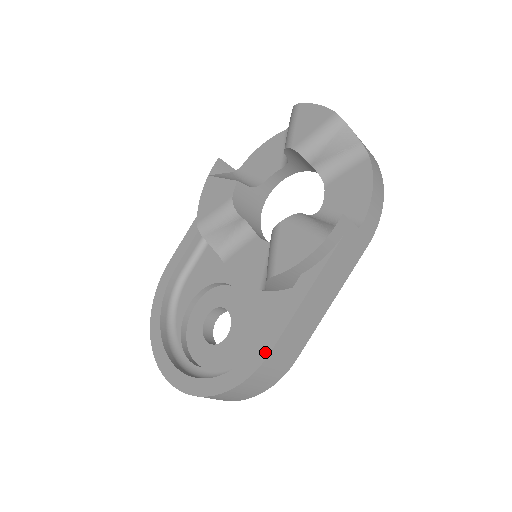
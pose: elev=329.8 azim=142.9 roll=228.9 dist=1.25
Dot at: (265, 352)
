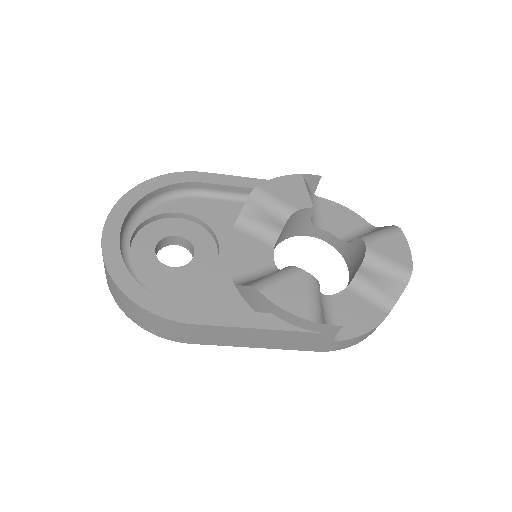
Dot at: (190, 319)
